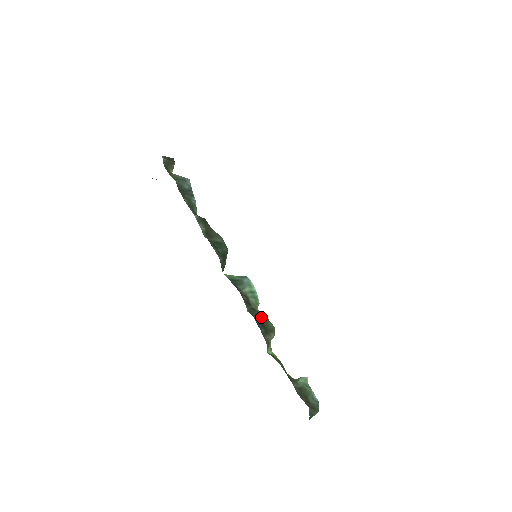
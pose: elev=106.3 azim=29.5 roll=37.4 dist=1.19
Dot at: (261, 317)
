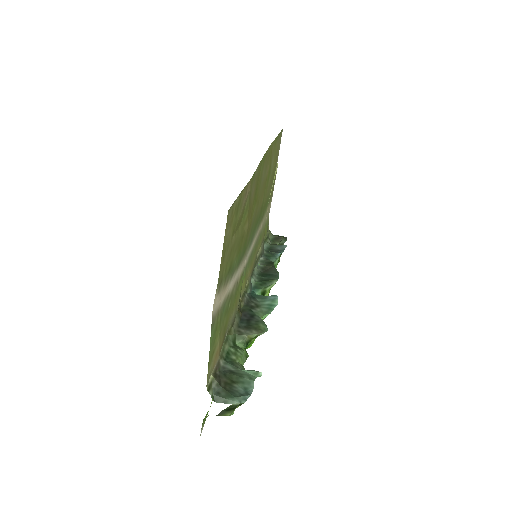
Dot at: (254, 317)
